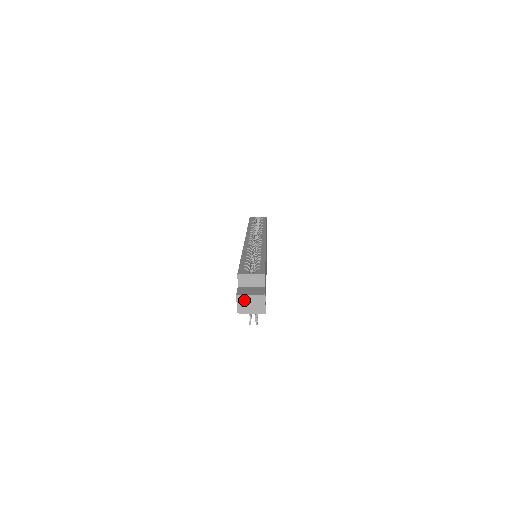
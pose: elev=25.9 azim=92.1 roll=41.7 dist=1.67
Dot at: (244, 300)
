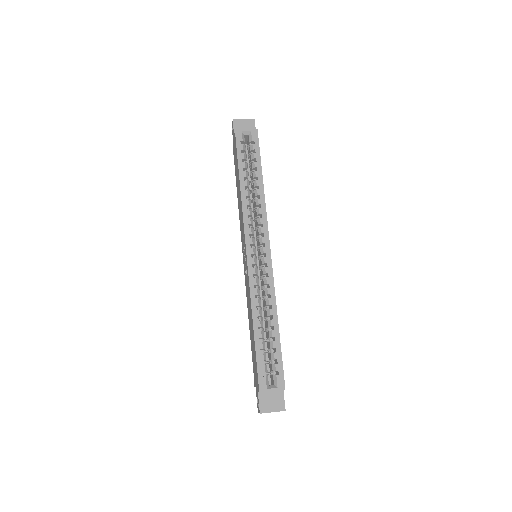
Dot at: (266, 412)
